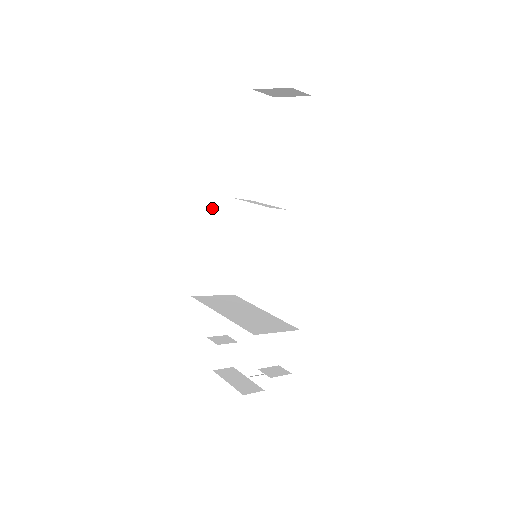
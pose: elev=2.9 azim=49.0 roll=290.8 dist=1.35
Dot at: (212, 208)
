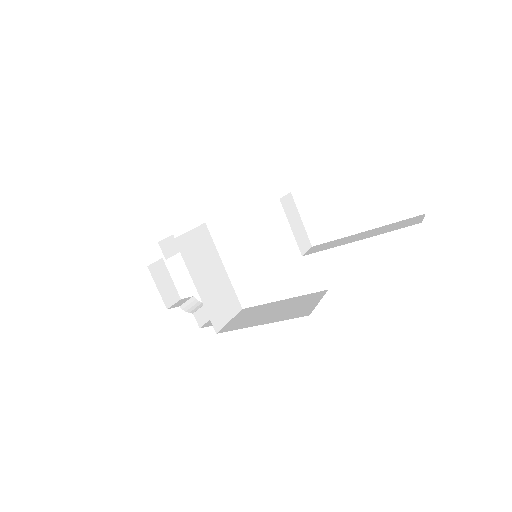
Dot at: occluded
